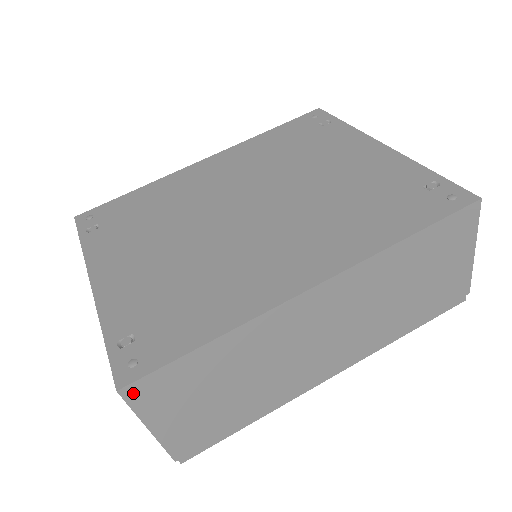
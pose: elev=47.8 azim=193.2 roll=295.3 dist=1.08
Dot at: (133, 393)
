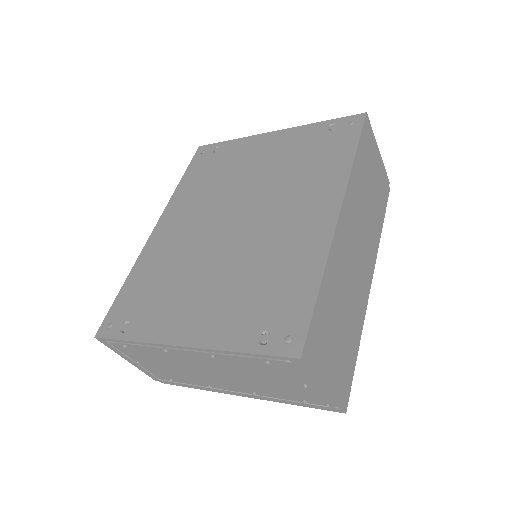
Dot at: (307, 356)
